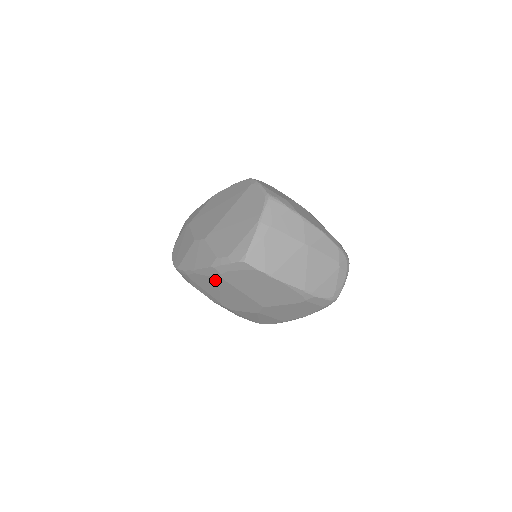
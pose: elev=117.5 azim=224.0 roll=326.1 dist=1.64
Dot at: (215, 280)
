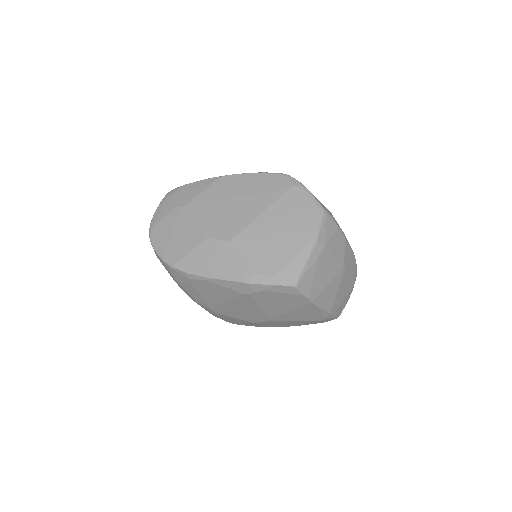
Dot at: (235, 293)
